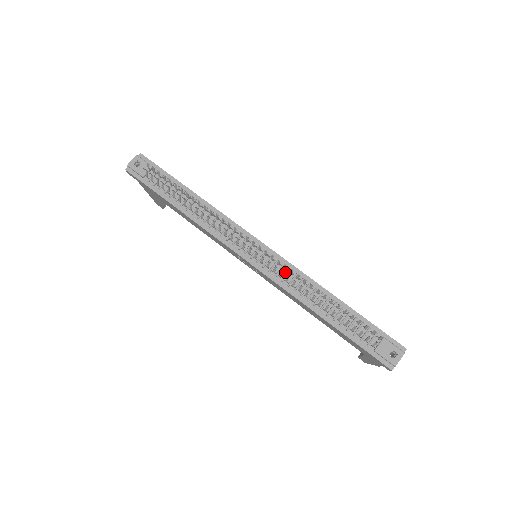
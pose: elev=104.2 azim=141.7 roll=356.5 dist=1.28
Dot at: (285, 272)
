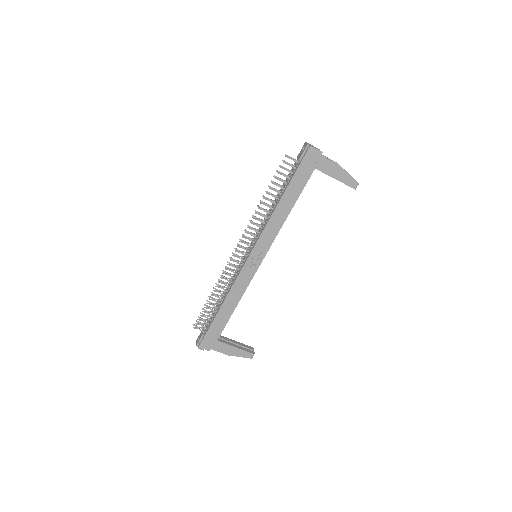
Dot at: occluded
